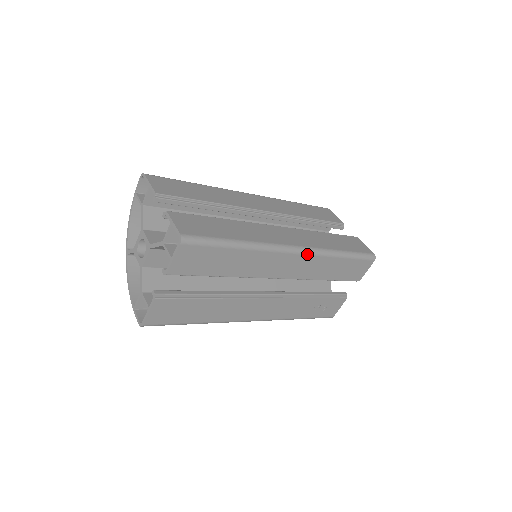
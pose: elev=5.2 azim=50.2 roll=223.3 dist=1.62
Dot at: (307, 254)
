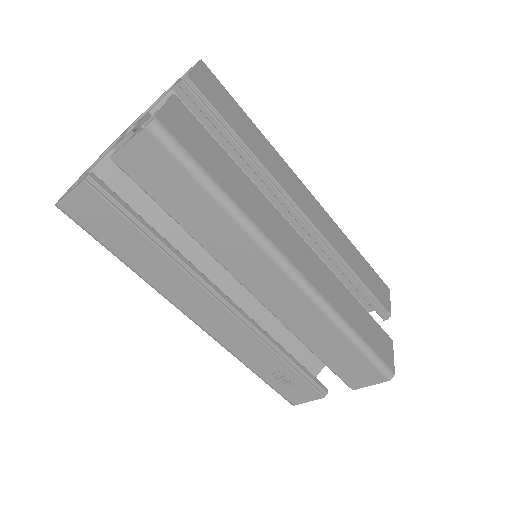
Dot at: (304, 292)
